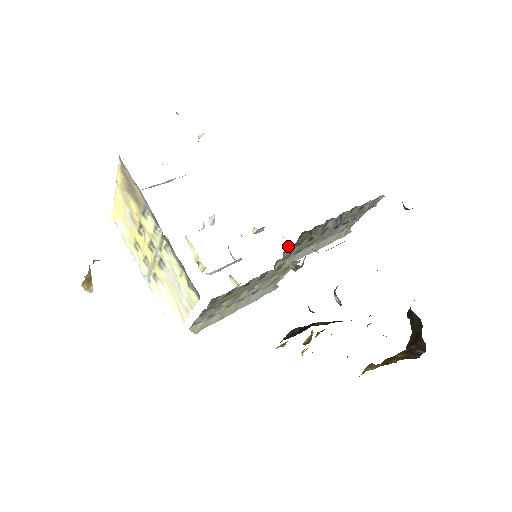
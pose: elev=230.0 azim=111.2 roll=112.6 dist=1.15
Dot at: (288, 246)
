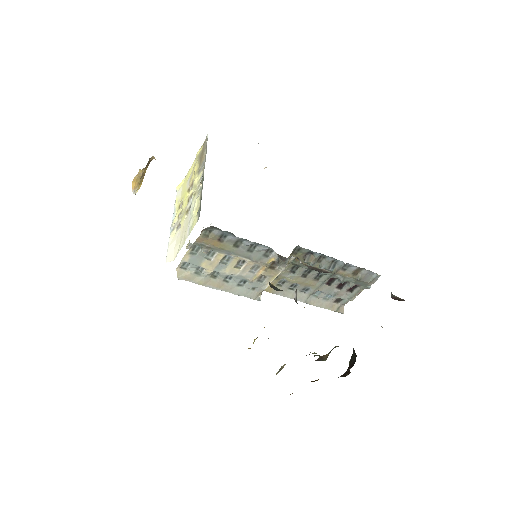
Dot at: occluded
